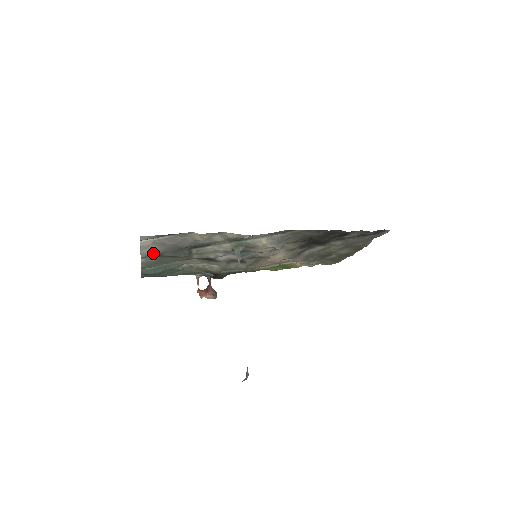
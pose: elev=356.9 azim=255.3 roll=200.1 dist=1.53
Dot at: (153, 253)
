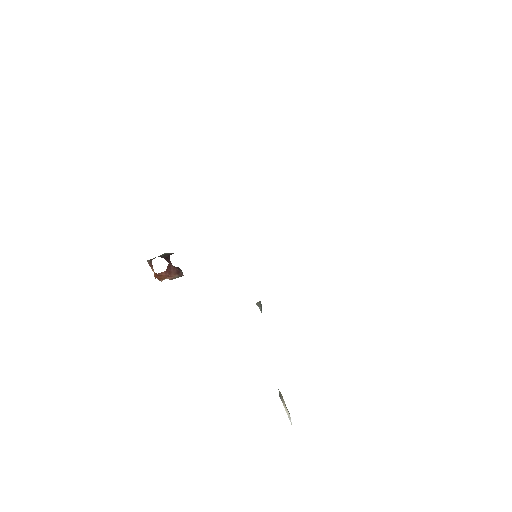
Dot at: occluded
